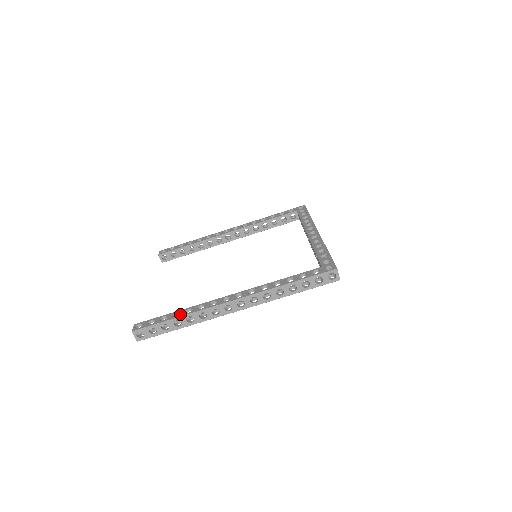
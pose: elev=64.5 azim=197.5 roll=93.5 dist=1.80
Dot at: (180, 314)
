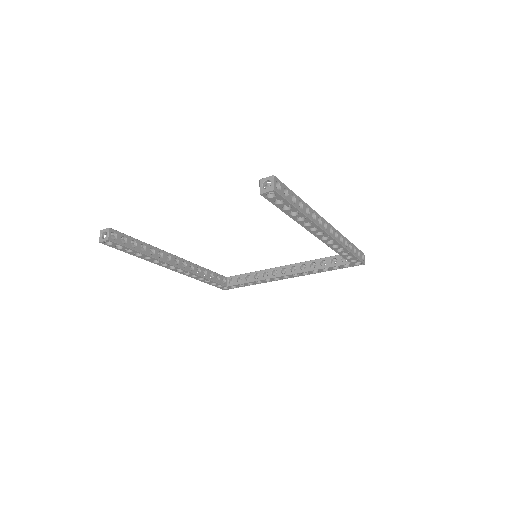
Dot at: occluded
